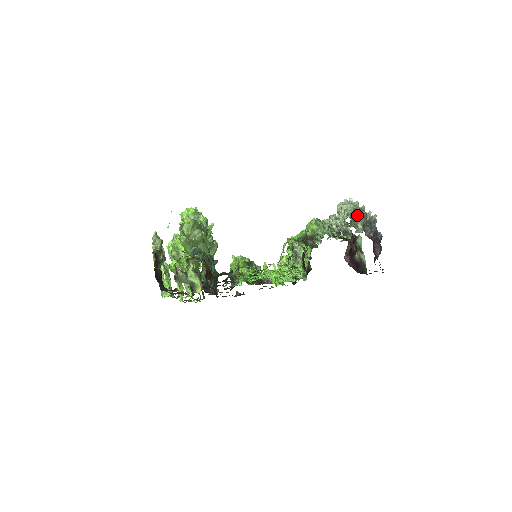
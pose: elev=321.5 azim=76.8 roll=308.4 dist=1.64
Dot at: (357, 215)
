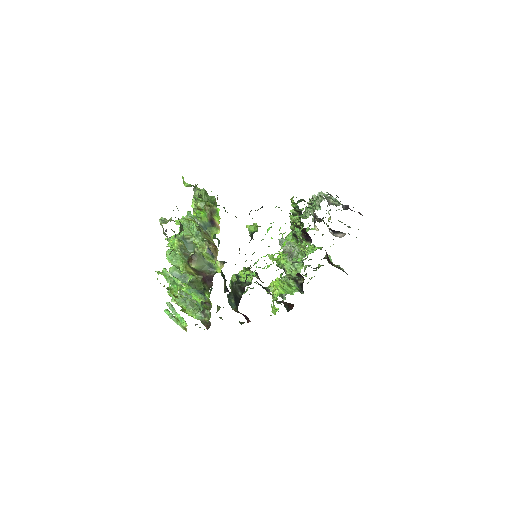
Dot at: (329, 199)
